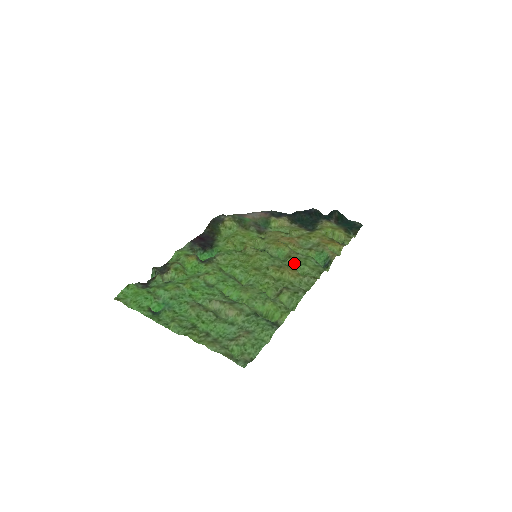
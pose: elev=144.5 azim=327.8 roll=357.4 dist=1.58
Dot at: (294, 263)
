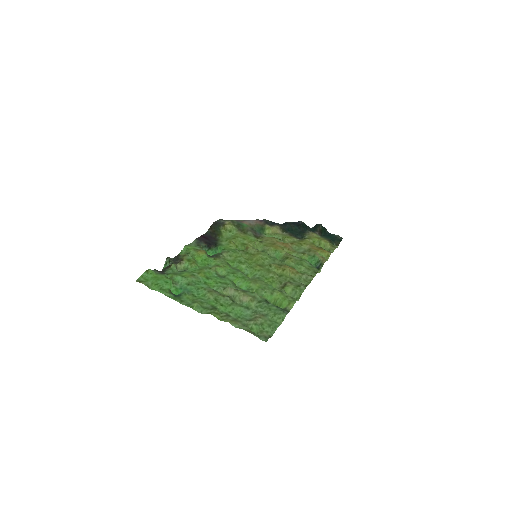
Dot at: (292, 263)
